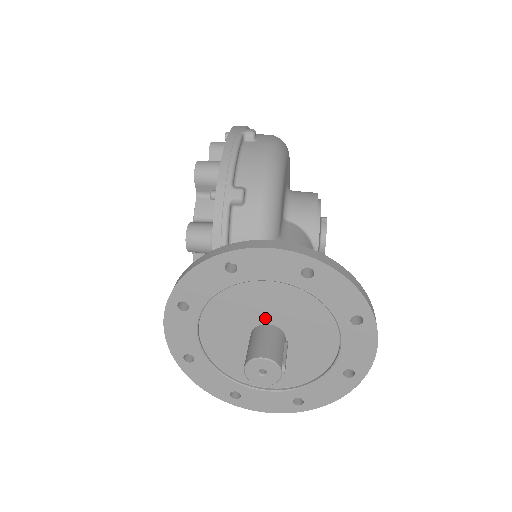
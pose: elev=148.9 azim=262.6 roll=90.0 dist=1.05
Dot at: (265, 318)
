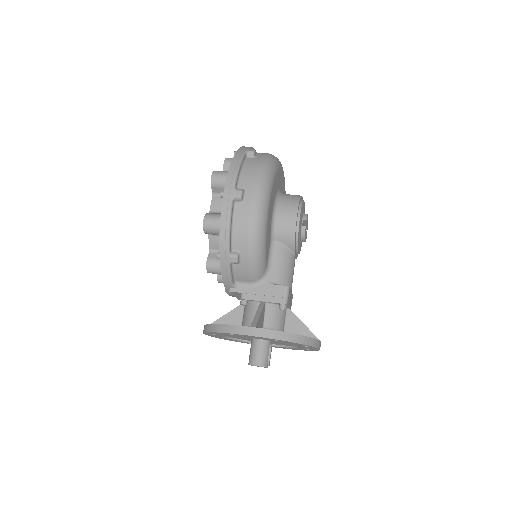
Dot at: occluded
